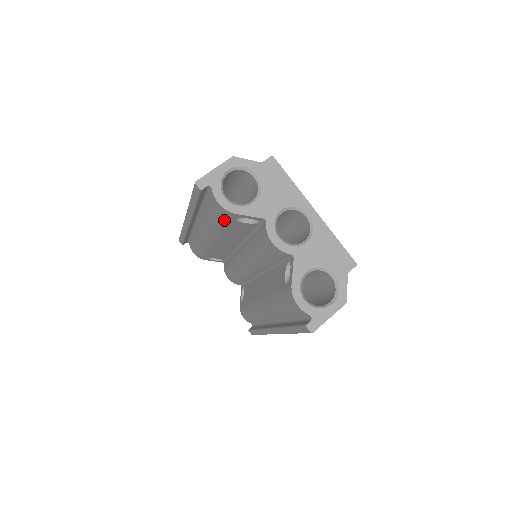
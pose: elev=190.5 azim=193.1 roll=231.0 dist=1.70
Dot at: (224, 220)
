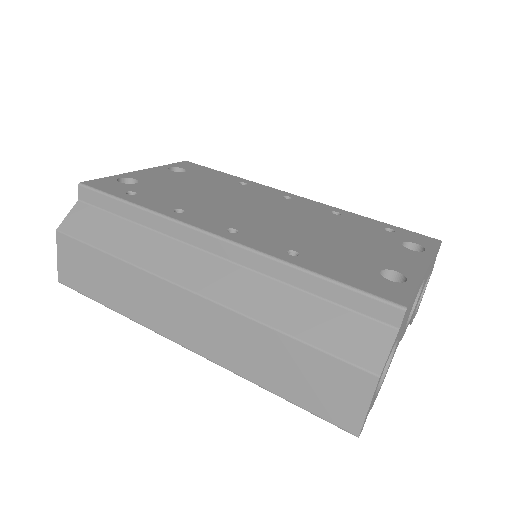
Dot at: occluded
